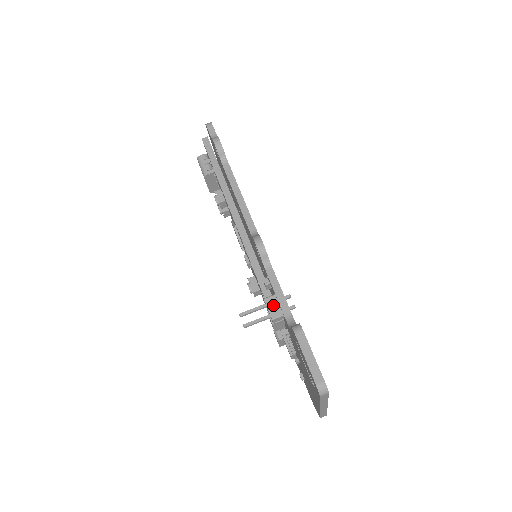
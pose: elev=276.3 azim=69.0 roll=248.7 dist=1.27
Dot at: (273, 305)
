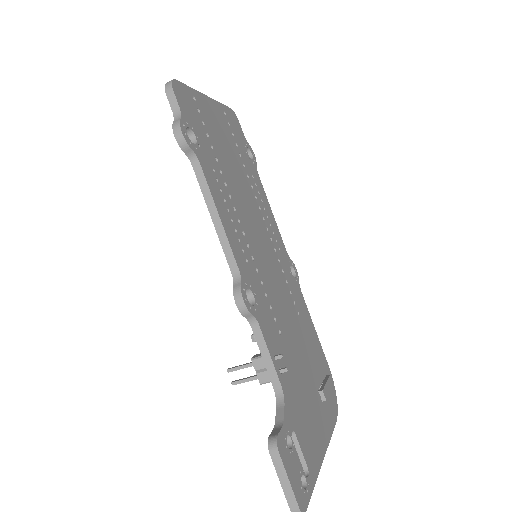
Dot at: (261, 369)
